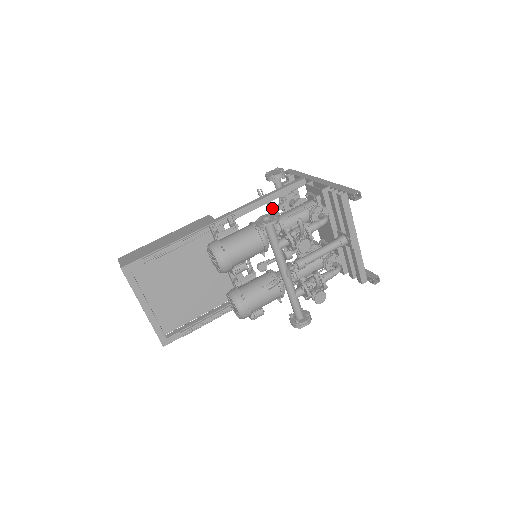
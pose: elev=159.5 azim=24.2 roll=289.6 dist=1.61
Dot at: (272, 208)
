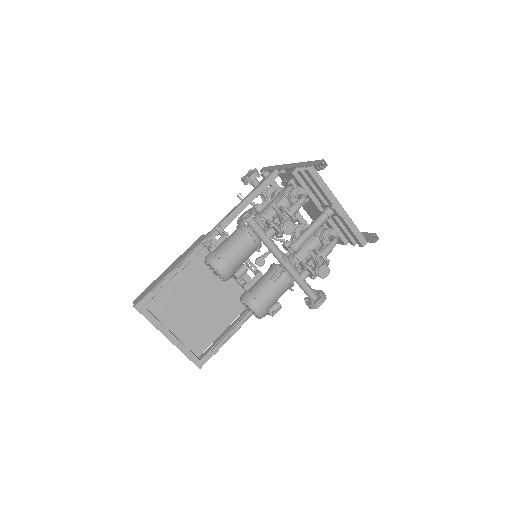
Dot at: (256, 207)
